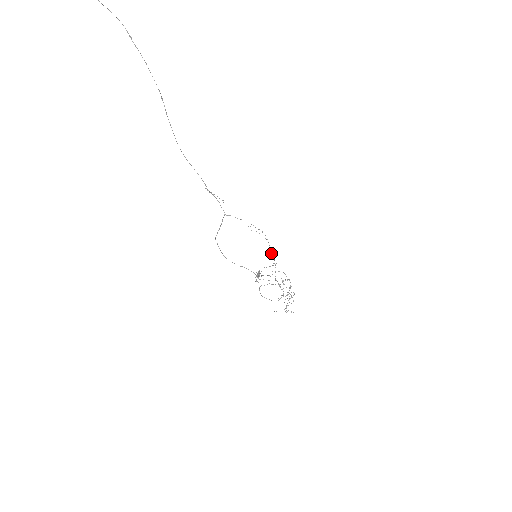
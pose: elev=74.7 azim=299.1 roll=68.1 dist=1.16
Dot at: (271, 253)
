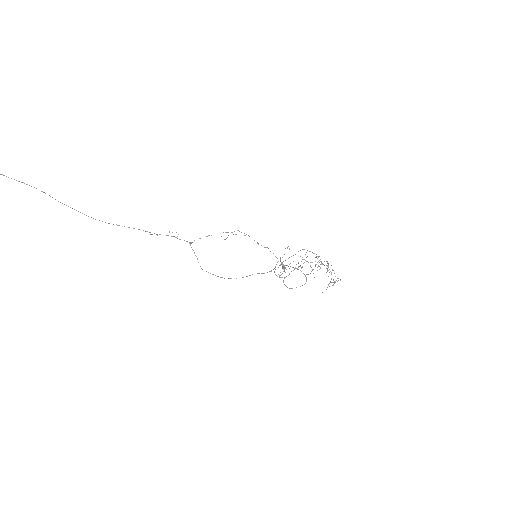
Dot at: occluded
